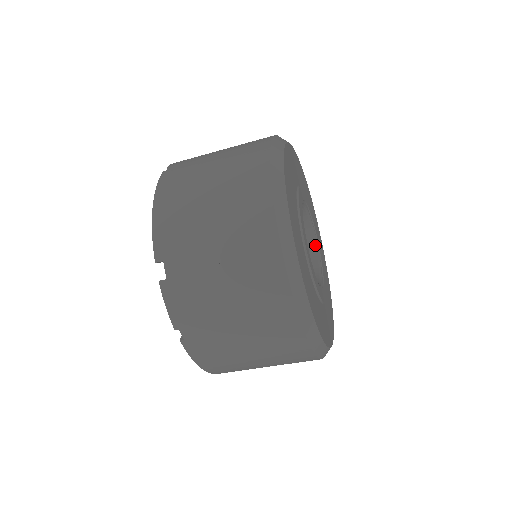
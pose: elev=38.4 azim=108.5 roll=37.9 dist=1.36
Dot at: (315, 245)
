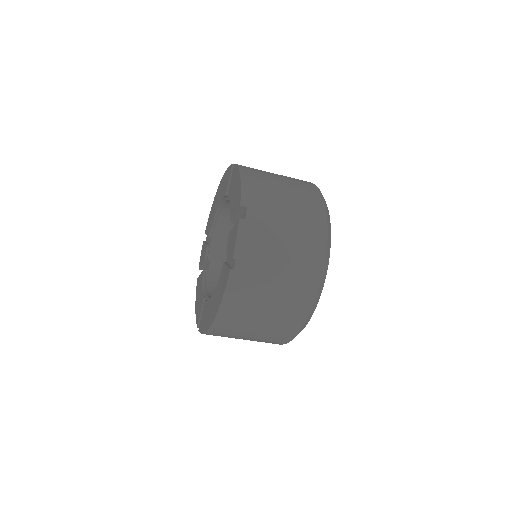
Dot at: occluded
